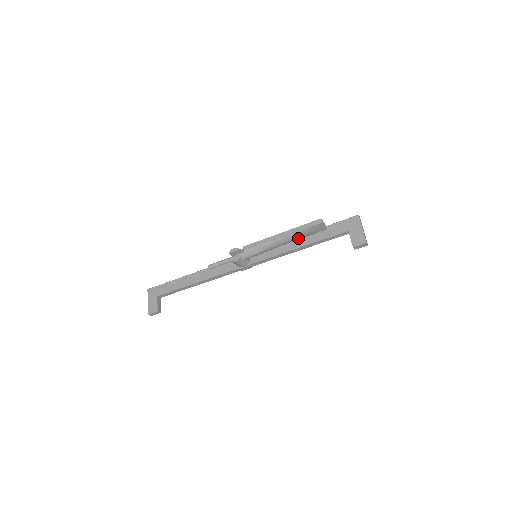
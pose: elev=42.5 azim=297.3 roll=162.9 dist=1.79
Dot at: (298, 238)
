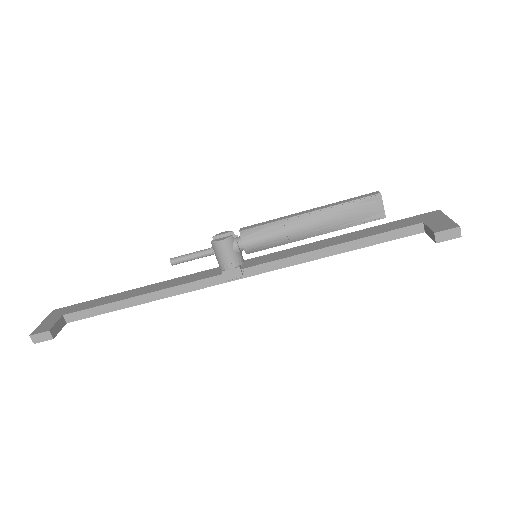
Dot at: (335, 223)
